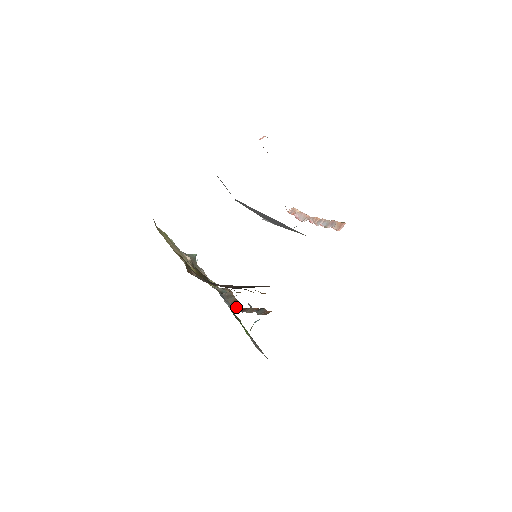
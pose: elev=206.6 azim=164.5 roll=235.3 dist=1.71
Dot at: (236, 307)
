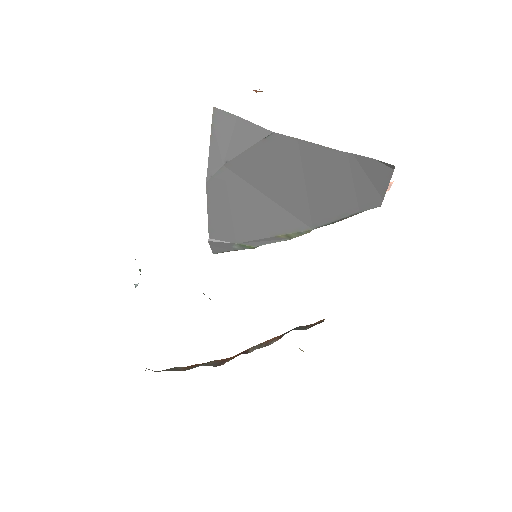
Dot at: (212, 363)
